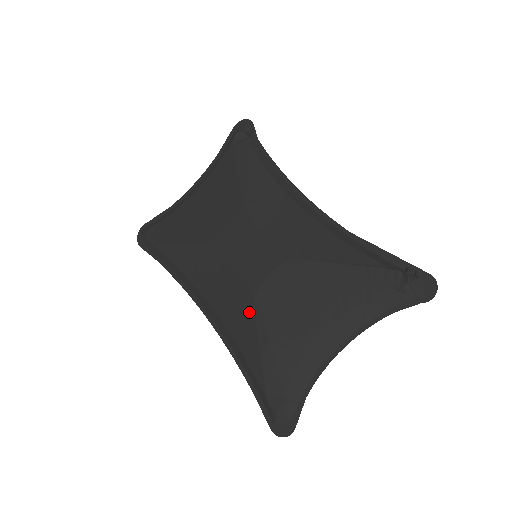
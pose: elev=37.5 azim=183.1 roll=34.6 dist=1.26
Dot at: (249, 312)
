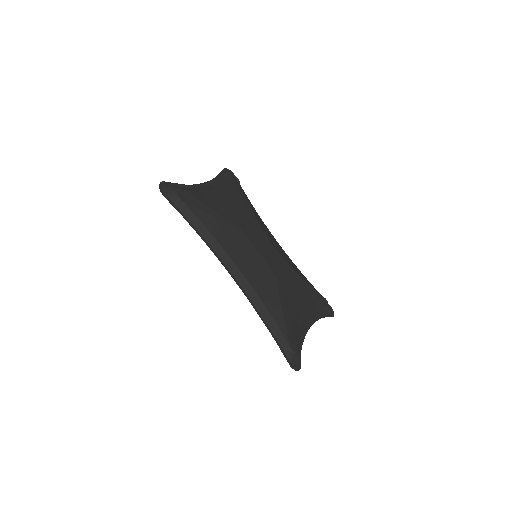
Dot at: (274, 286)
